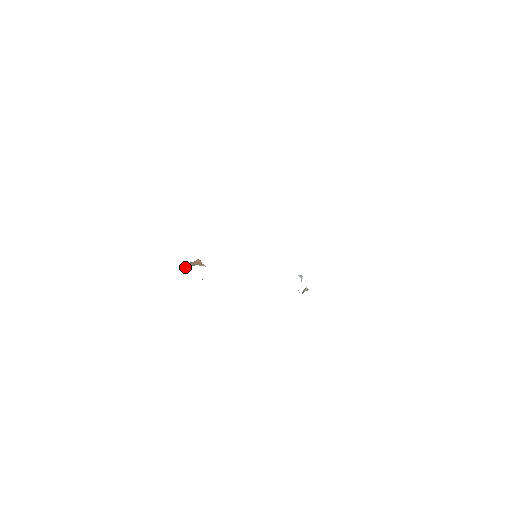
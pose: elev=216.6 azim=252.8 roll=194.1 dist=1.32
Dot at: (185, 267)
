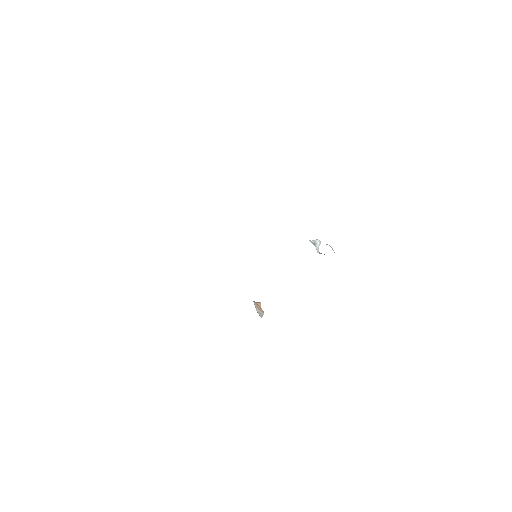
Dot at: occluded
